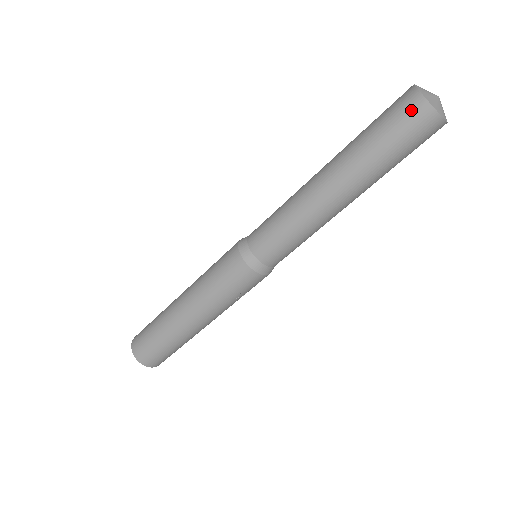
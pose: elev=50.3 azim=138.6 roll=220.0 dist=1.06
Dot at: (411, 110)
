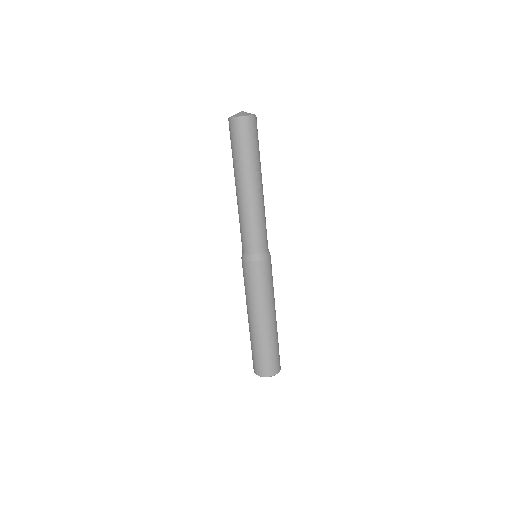
Dot at: (235, 127)
